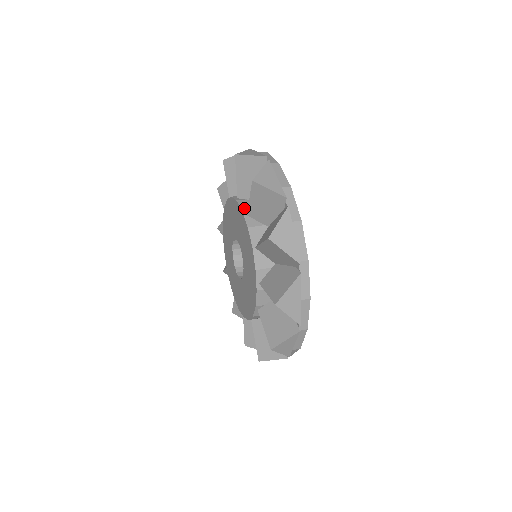
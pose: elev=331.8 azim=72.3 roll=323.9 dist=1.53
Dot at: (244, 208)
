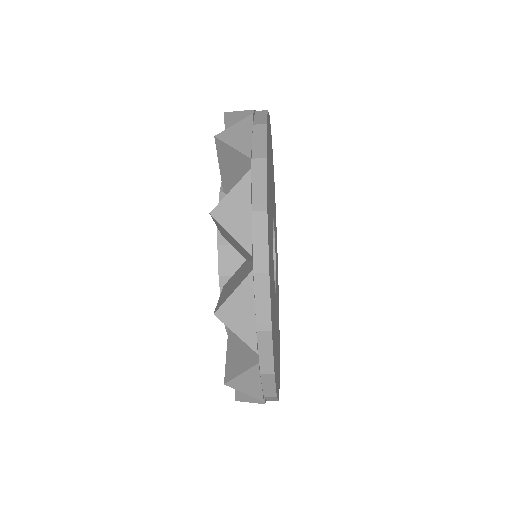
Dot at: occluded
